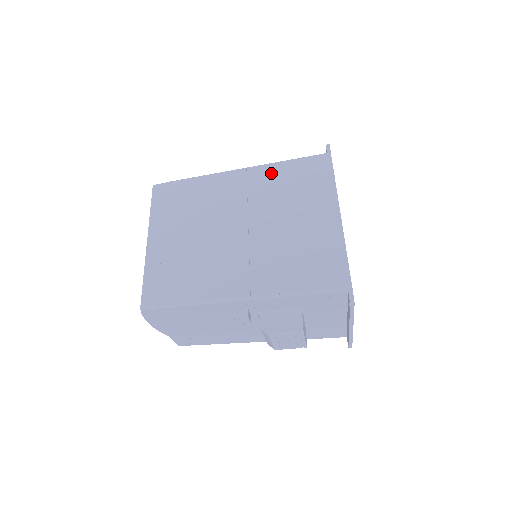
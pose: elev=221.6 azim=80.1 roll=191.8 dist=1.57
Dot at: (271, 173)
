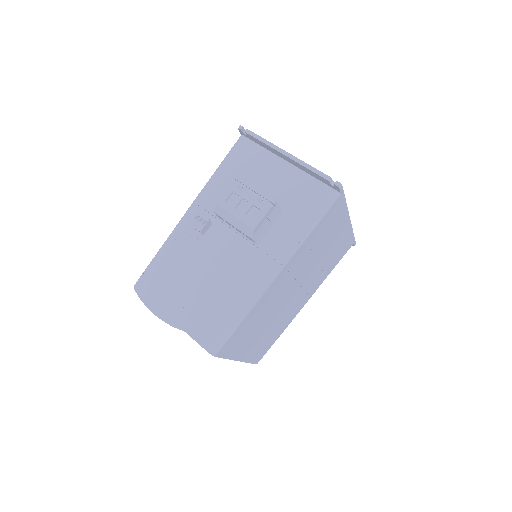
Dot at: occluded
